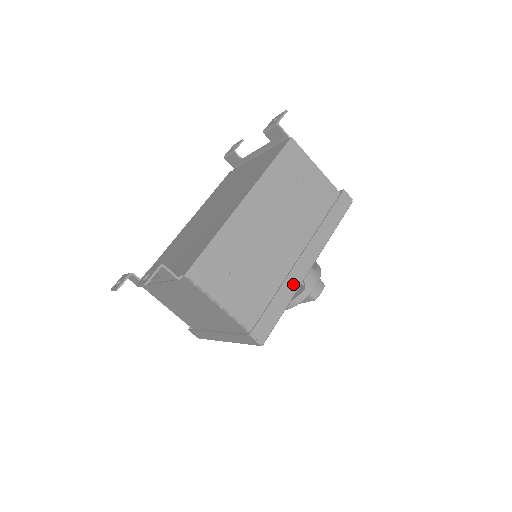
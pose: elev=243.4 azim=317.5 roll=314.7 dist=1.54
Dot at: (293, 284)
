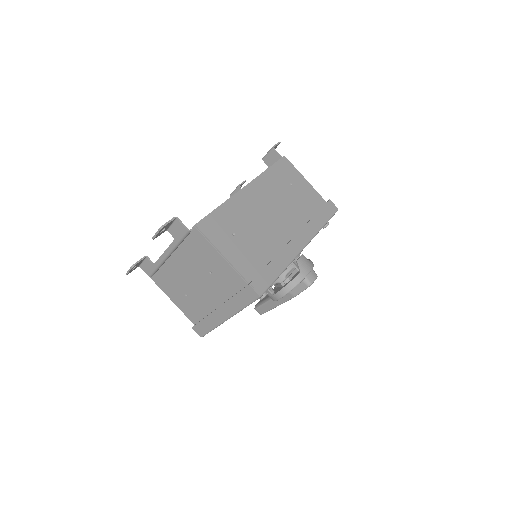
Dot at: (288, 256)
